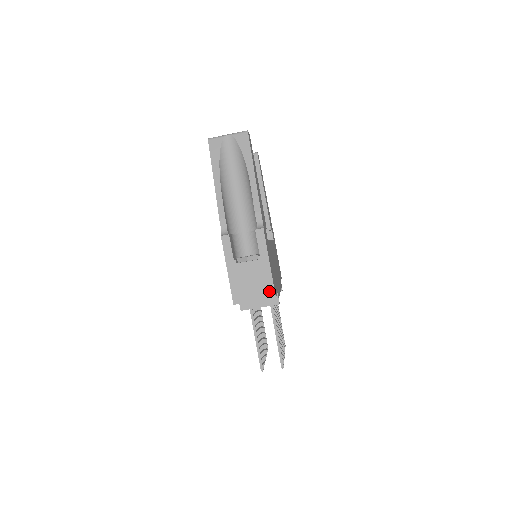
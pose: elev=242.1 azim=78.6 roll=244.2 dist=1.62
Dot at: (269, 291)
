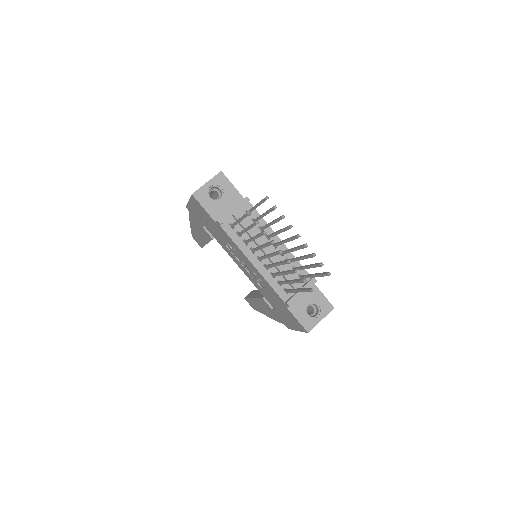
Dot at: occluded
